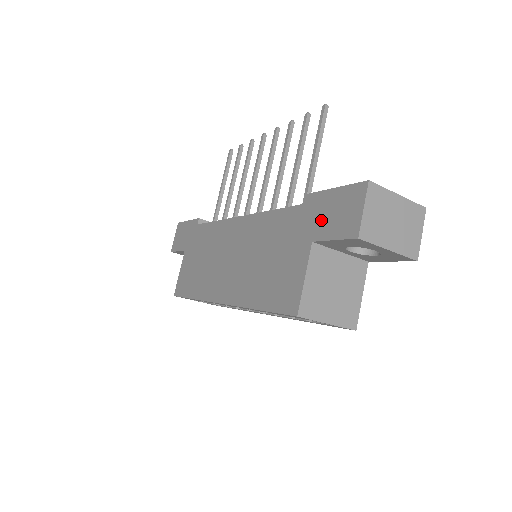
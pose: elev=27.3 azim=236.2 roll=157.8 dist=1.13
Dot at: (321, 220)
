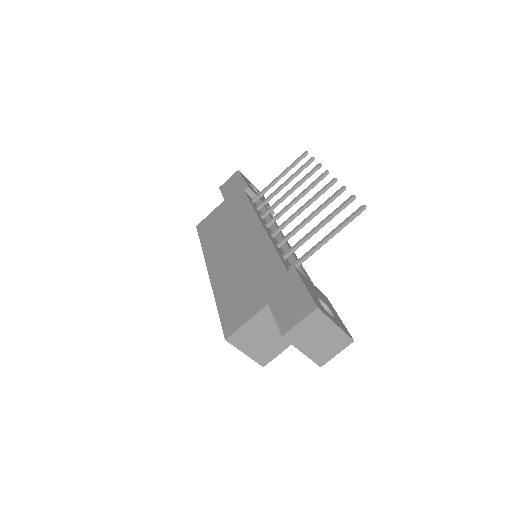
Dot at: (282, 297)
